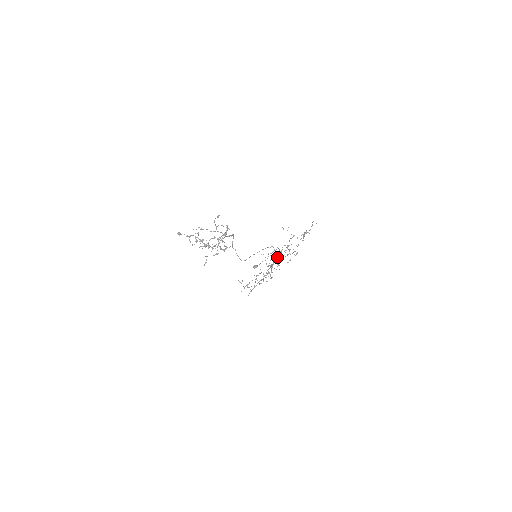
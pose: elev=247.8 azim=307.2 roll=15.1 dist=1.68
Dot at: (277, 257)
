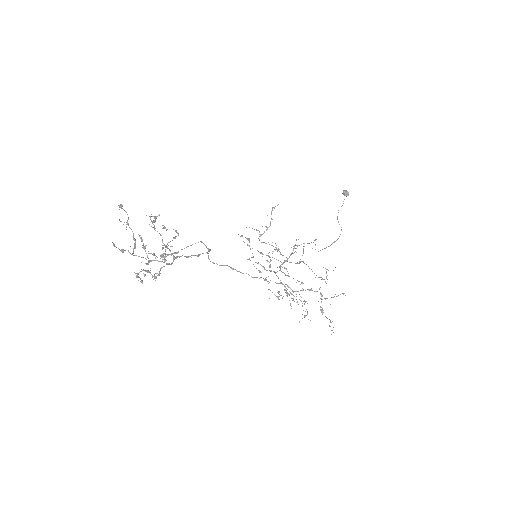
Dot at: occluded
